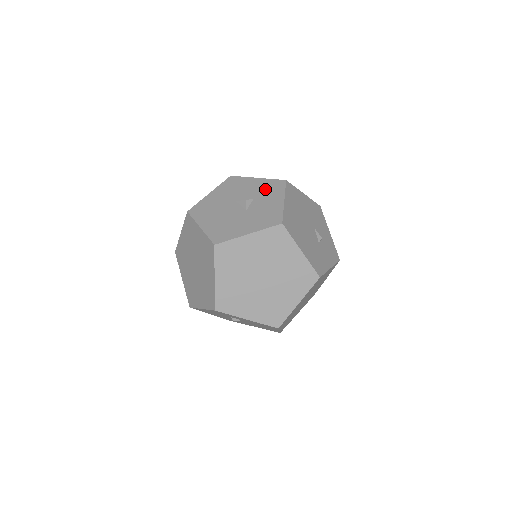
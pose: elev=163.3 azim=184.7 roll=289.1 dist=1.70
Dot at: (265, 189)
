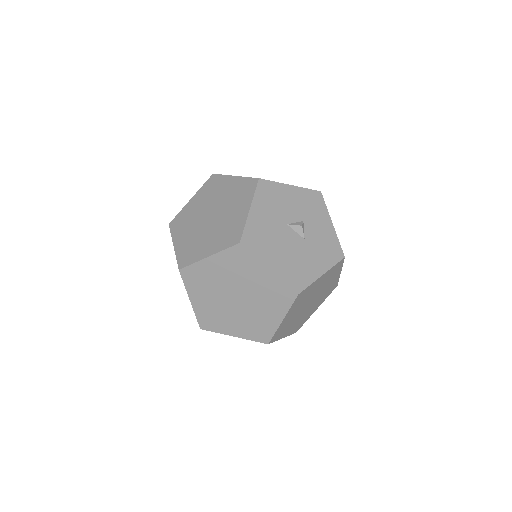
Dot at: (308, 205)
